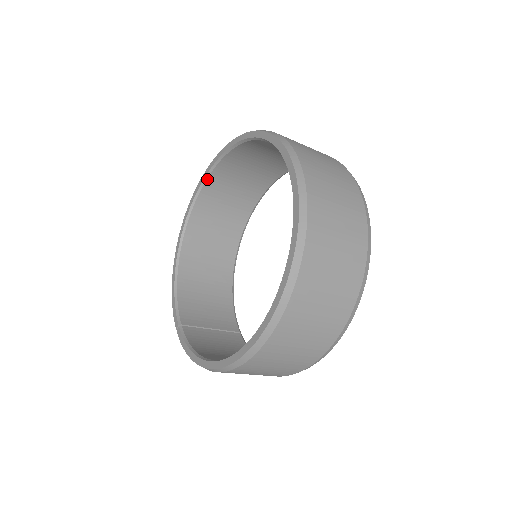
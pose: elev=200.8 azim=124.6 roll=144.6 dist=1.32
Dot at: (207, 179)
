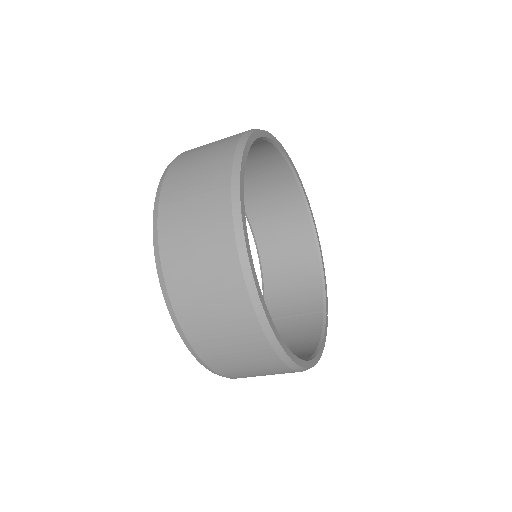
Dot at: occluded
